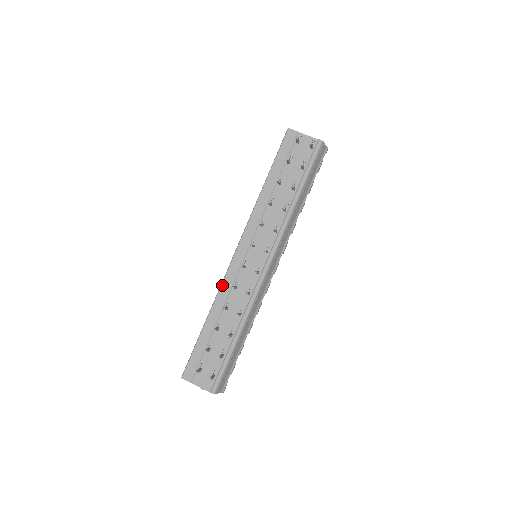
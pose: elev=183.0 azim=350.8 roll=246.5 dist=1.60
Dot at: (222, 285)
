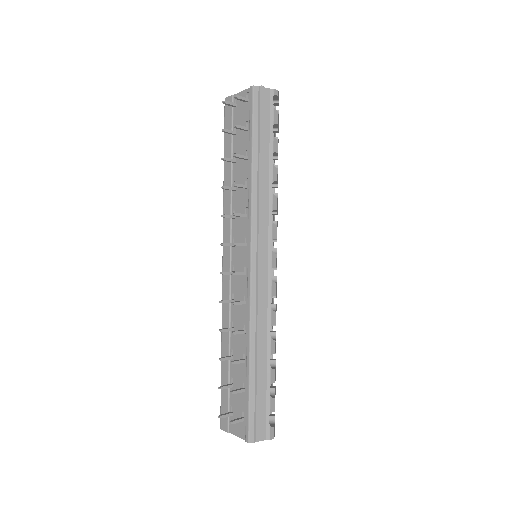
Dot at: (222, 304)
